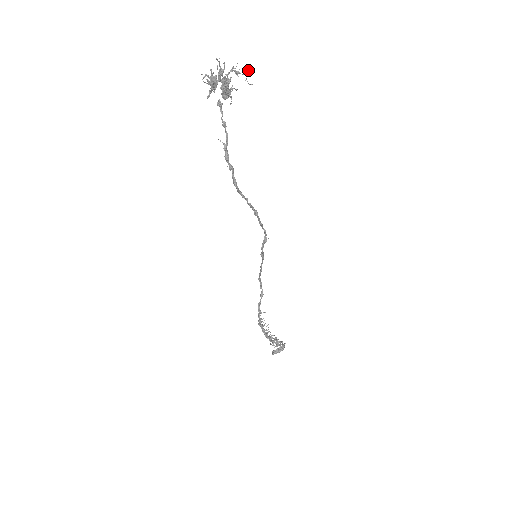
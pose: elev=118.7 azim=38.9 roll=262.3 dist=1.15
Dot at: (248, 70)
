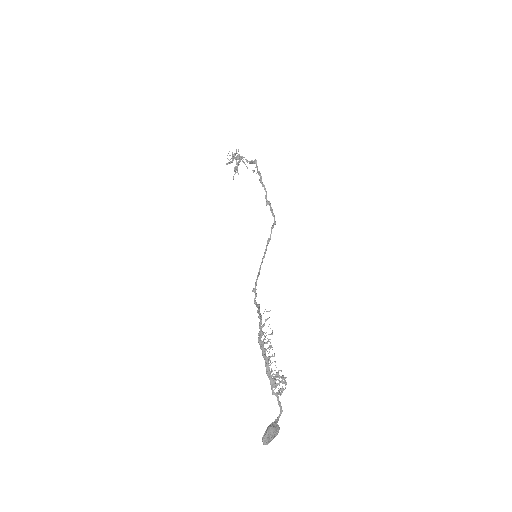
Dot at: occluded
